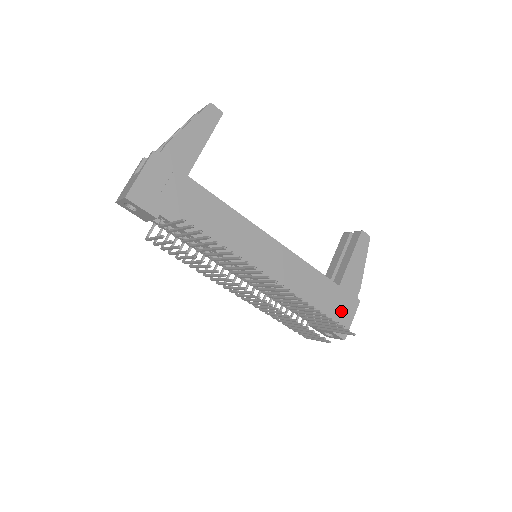
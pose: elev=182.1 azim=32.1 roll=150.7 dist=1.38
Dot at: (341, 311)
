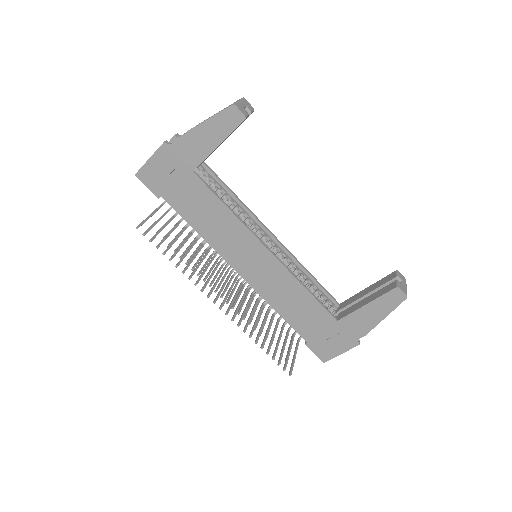
Dot at: (330, 341)
